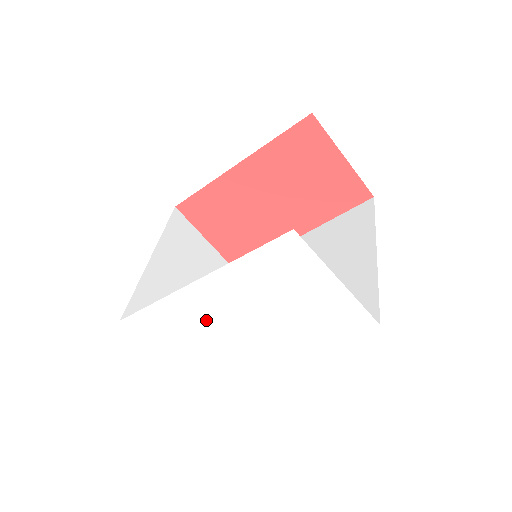
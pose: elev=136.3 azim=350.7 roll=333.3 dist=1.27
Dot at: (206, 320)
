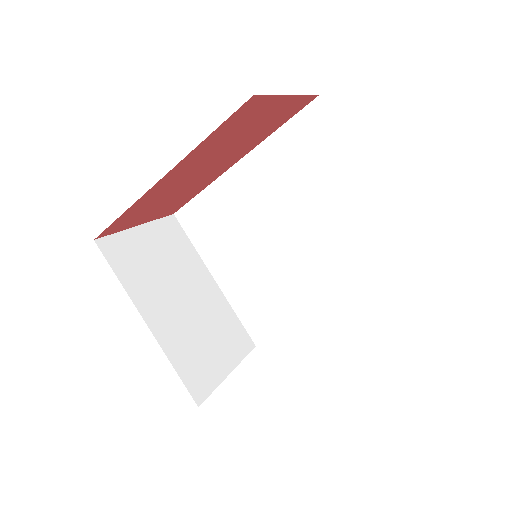
Dot at: occluded
